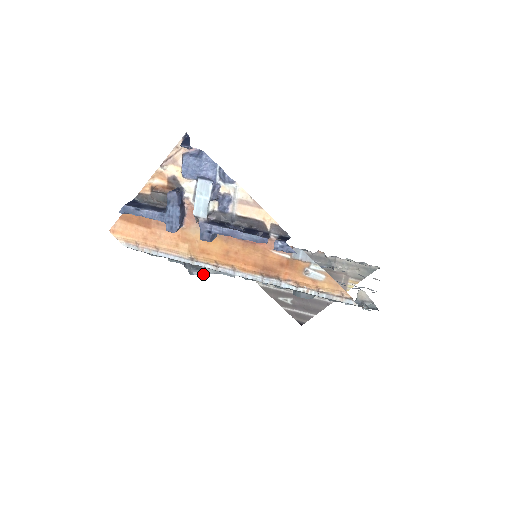
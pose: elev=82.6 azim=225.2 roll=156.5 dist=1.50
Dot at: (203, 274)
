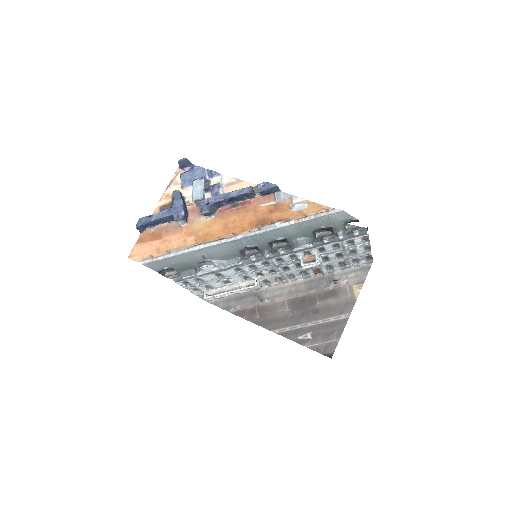
Dot at: (211, 263)
